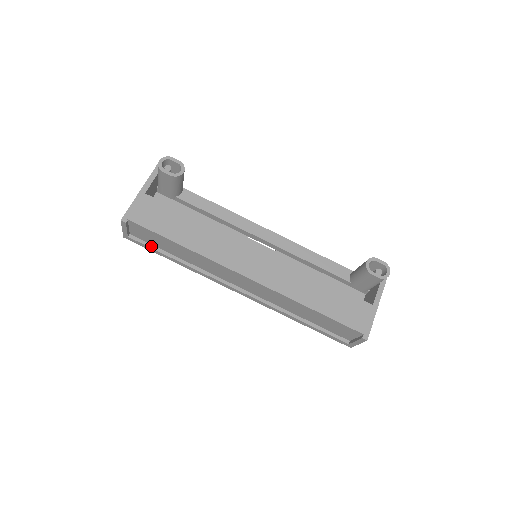
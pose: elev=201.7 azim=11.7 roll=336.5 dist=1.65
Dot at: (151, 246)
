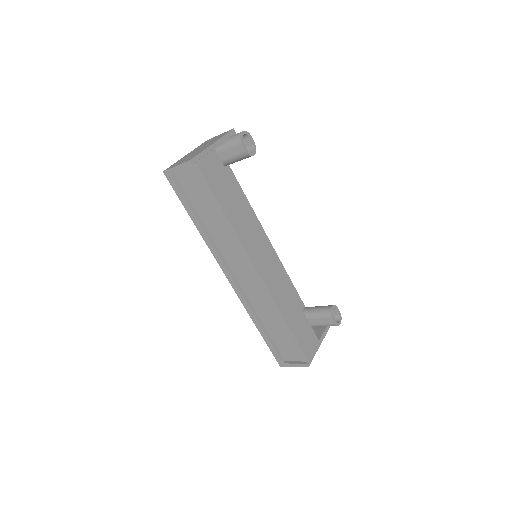
Dot at: (185, 196)
